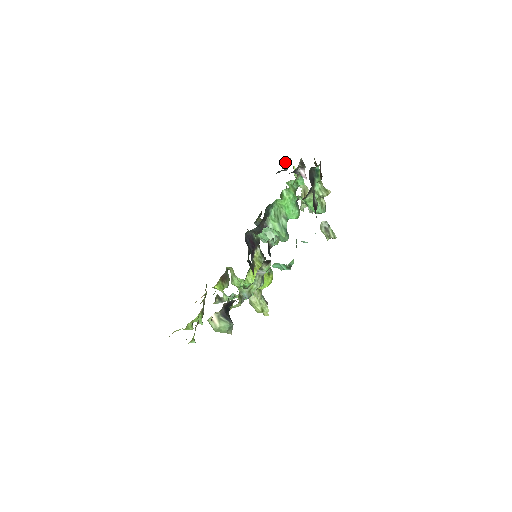
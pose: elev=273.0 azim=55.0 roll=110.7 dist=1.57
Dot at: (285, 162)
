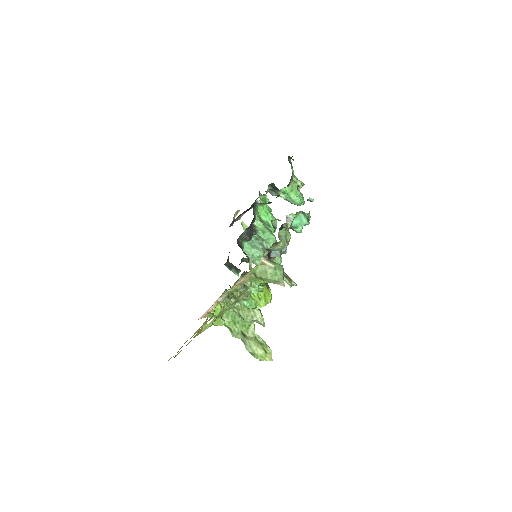
Dot at: (234, 218)
